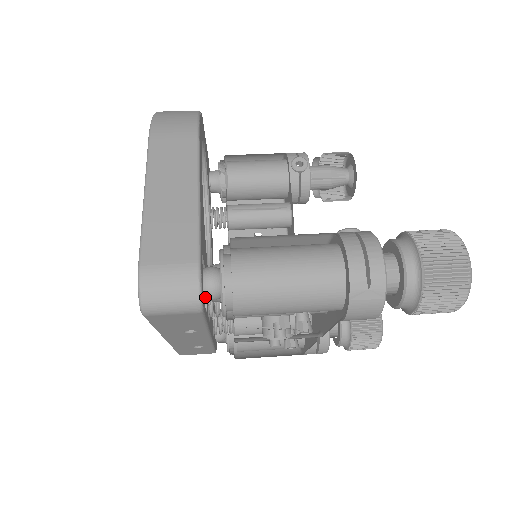
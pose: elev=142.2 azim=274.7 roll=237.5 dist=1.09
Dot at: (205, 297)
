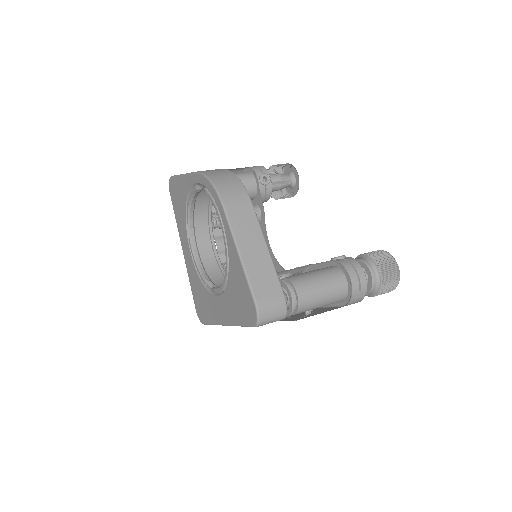
Dot at: occluded
